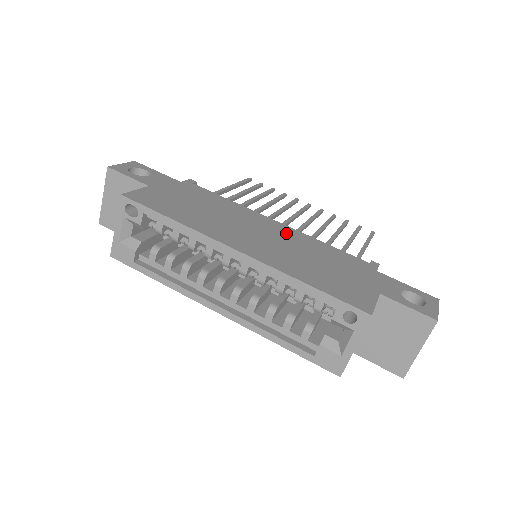
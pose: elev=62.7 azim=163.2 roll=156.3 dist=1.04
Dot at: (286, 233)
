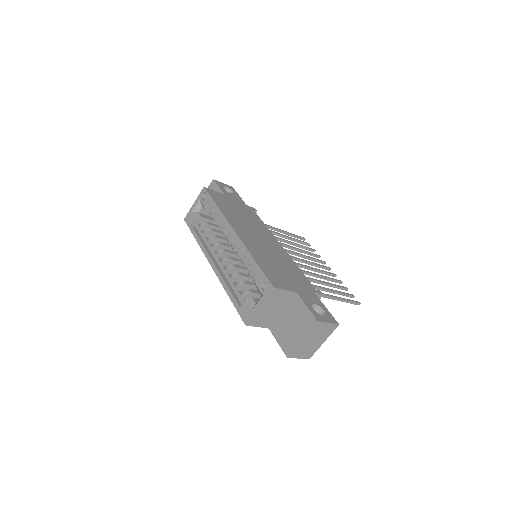
Dot at: (279, 250)
